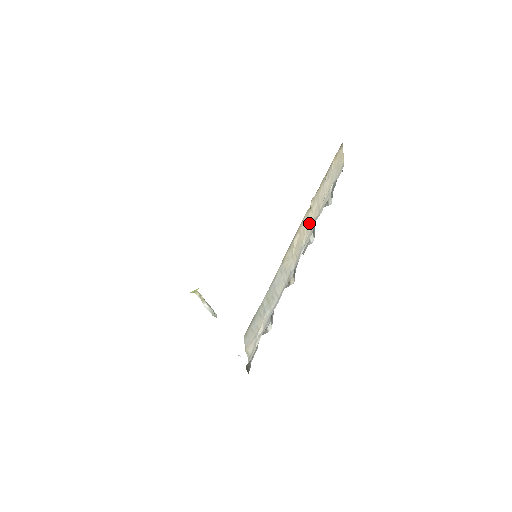
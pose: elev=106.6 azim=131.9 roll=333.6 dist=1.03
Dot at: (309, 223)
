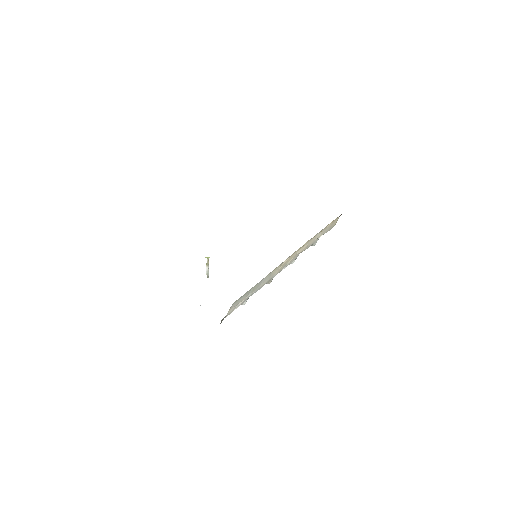
Dot at: (297, 253)
